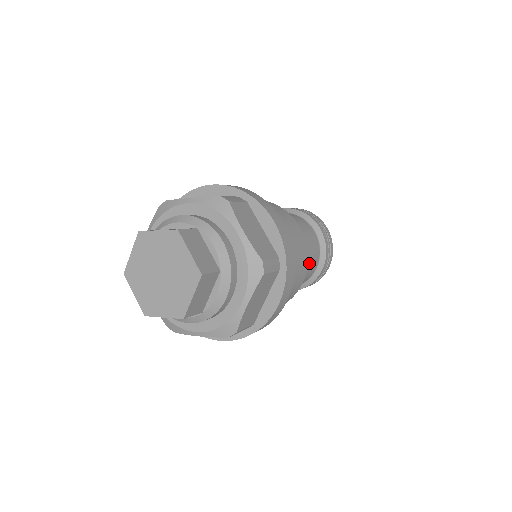
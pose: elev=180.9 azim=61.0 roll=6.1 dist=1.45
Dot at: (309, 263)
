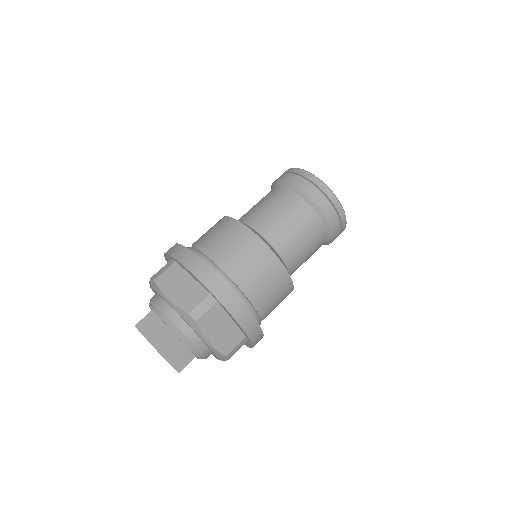
Dot at: (309, 257)
